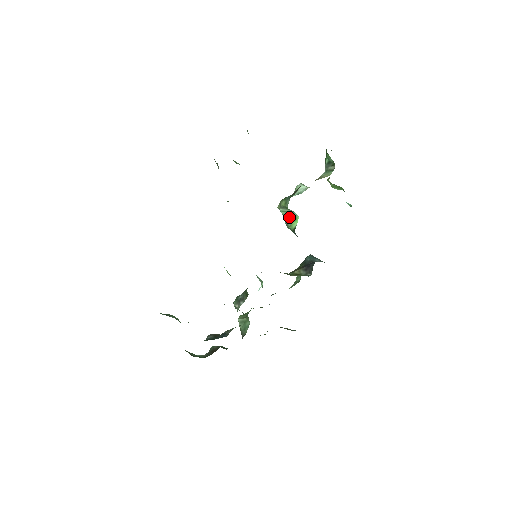
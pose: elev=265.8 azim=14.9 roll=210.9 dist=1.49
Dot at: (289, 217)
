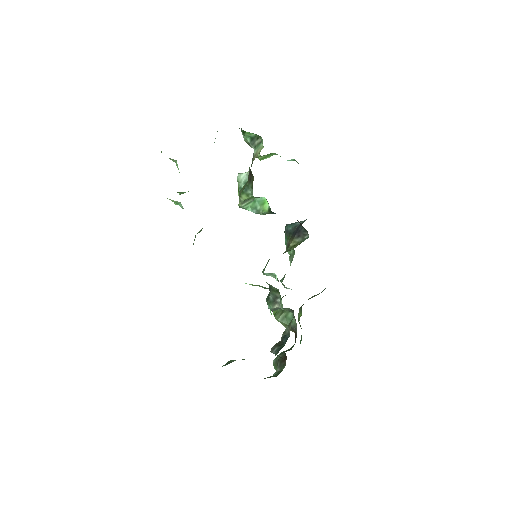
Dot at: (255, 206)
